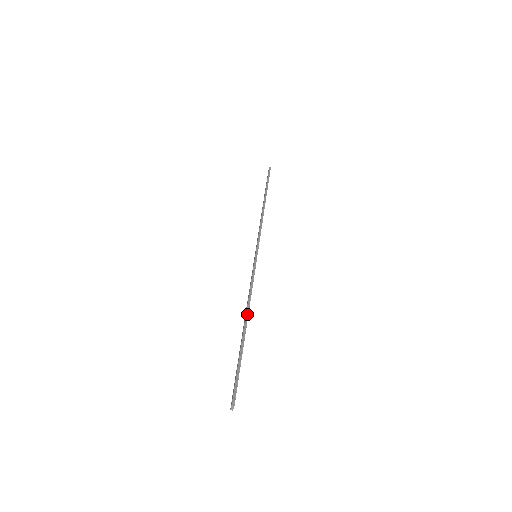
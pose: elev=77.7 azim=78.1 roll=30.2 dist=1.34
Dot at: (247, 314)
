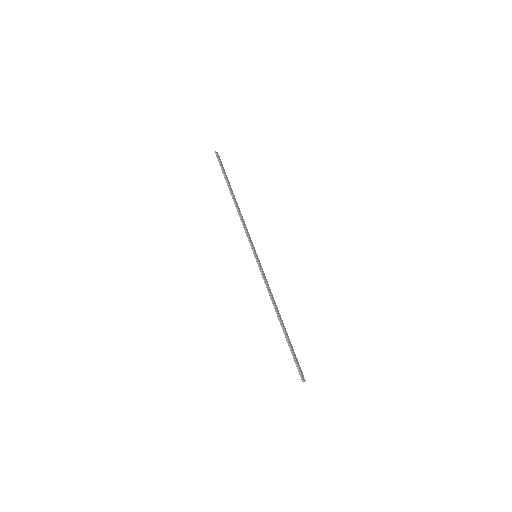
Dot at: (277, 313)
